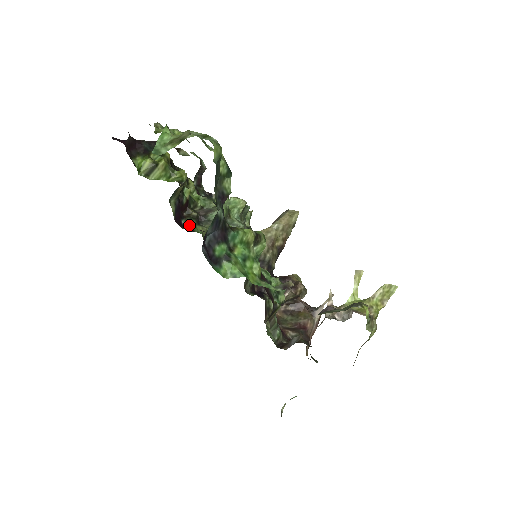
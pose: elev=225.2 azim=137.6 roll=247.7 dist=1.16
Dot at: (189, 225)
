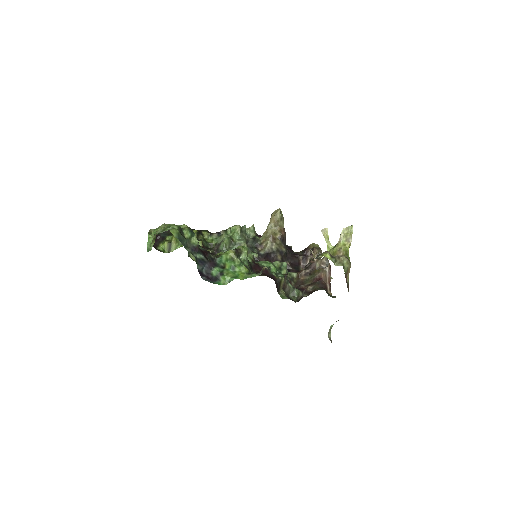
Dot at: occluded
